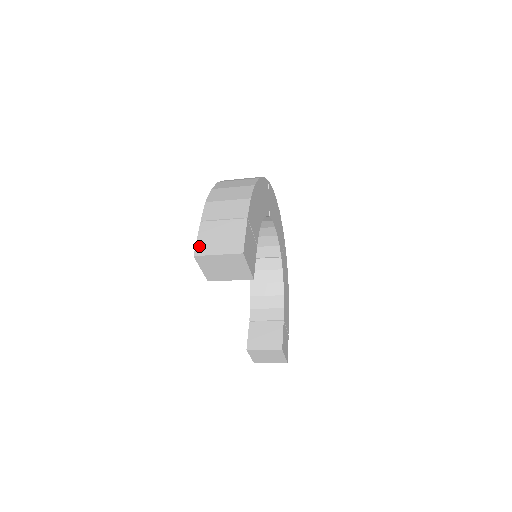
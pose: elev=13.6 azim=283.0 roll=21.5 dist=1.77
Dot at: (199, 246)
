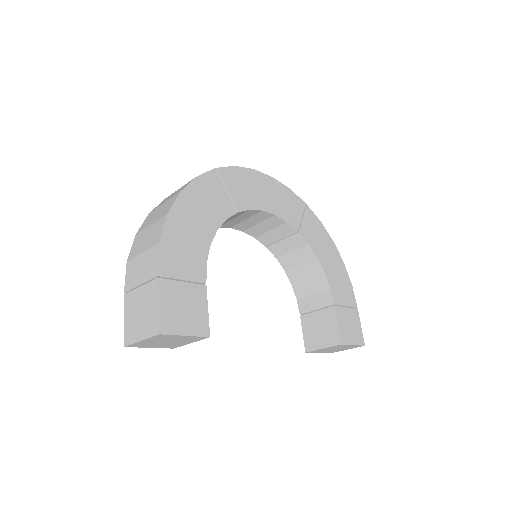
Dot at: (126, 331)
